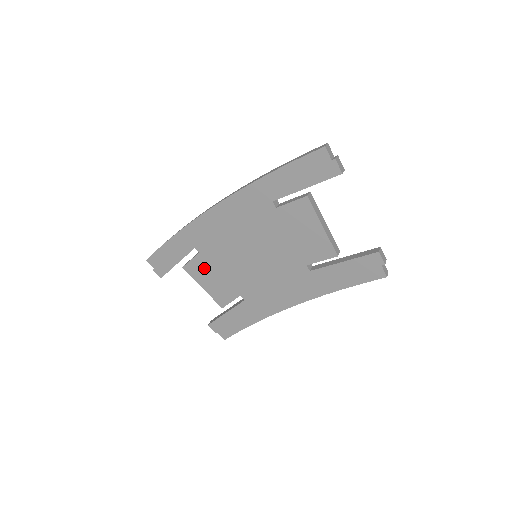
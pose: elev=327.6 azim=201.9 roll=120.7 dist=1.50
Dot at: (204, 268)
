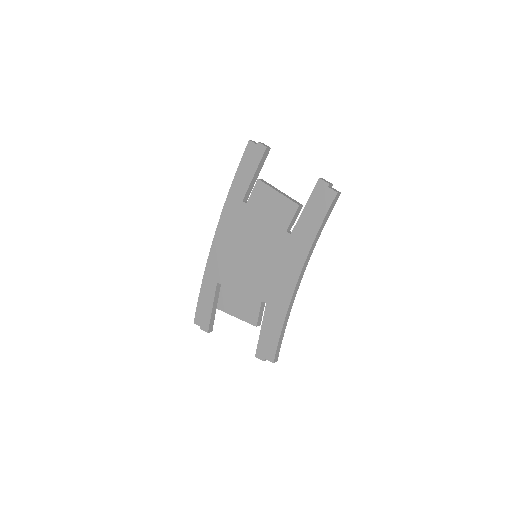
Dot at: (229, 296)
